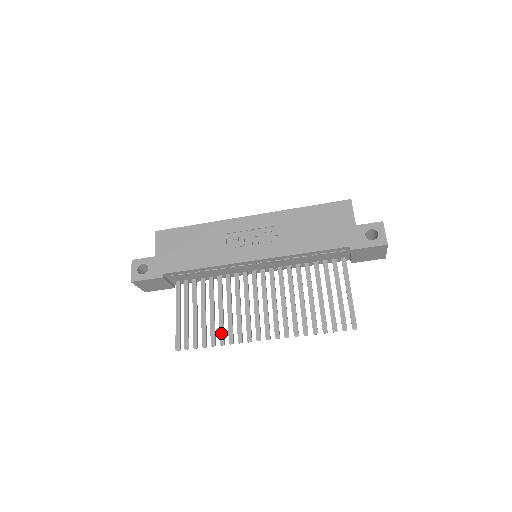
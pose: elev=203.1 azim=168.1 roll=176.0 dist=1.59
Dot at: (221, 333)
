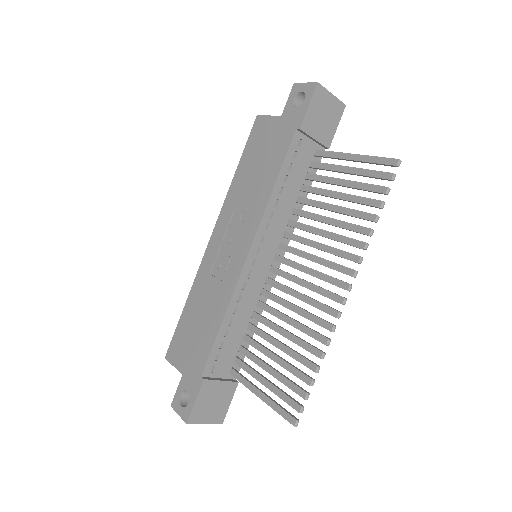
Dot at: (309, 349)
